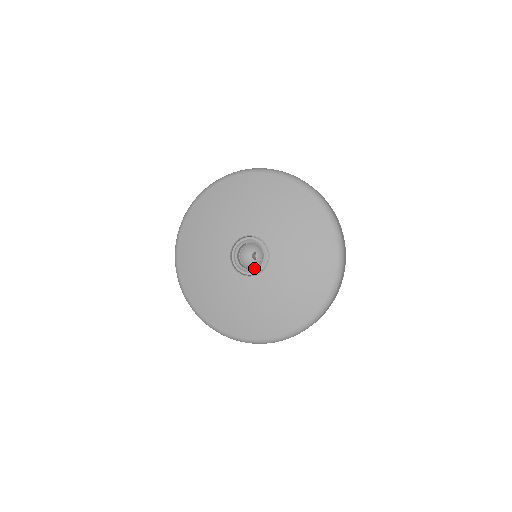
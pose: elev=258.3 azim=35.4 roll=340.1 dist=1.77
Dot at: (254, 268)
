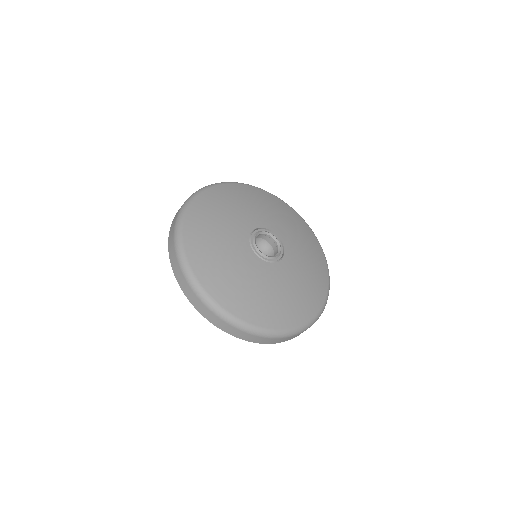
Dot at: (278, 252)
